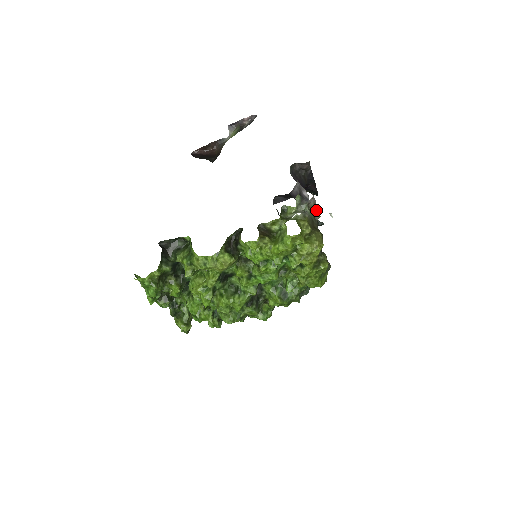
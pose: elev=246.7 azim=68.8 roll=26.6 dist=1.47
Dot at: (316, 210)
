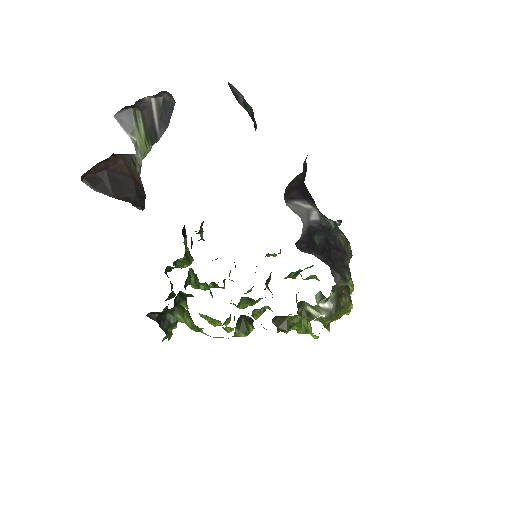
Dot at: (341, 283)
